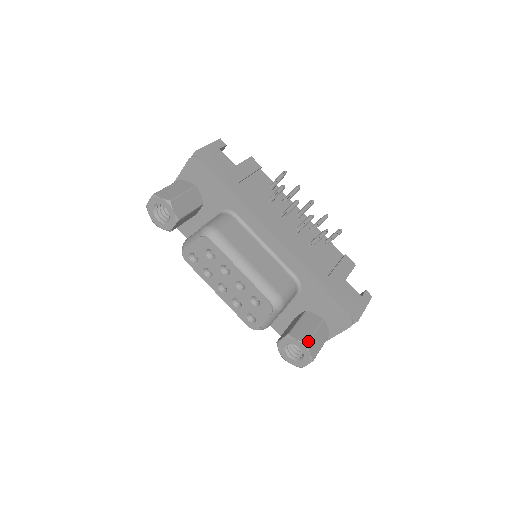
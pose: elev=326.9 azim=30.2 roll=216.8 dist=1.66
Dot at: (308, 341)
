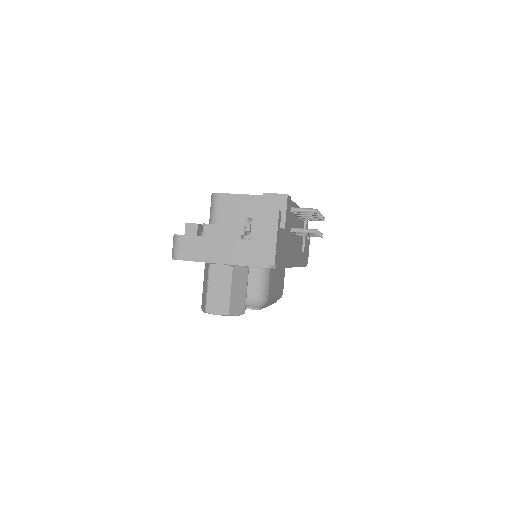
Dot at: occluded
